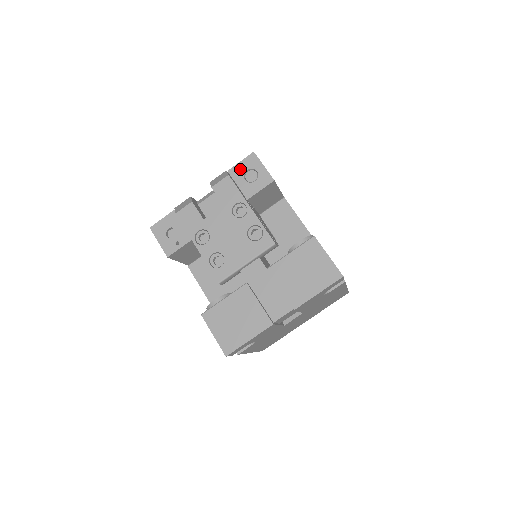
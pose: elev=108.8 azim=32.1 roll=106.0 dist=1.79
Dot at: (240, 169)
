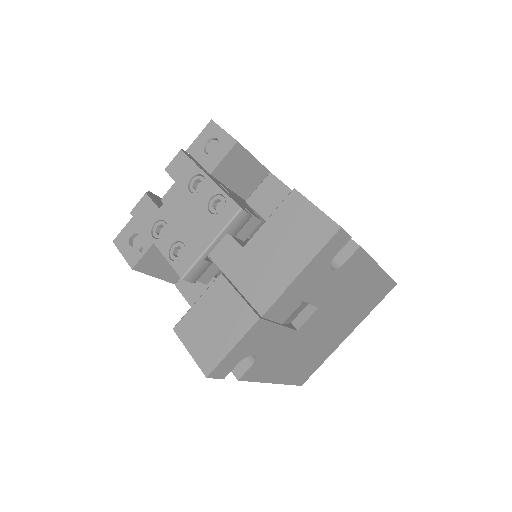
Dot at: (199, 144)
